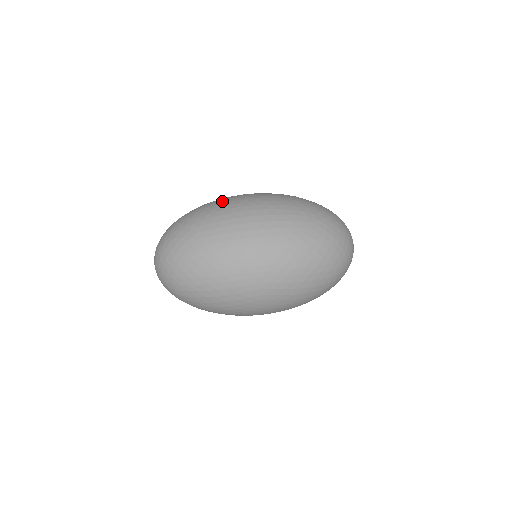
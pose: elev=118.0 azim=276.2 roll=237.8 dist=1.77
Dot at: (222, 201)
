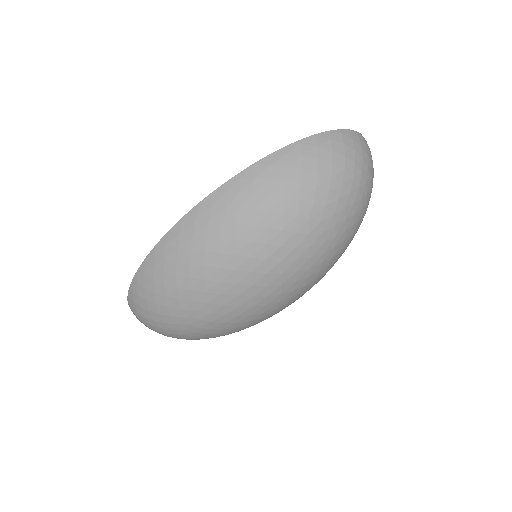
Dot at: (174, 265)
